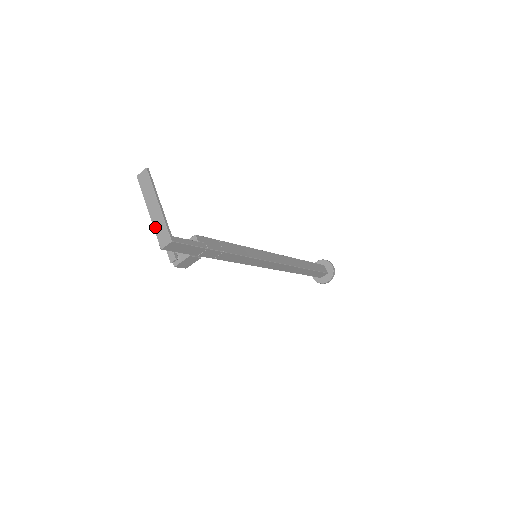
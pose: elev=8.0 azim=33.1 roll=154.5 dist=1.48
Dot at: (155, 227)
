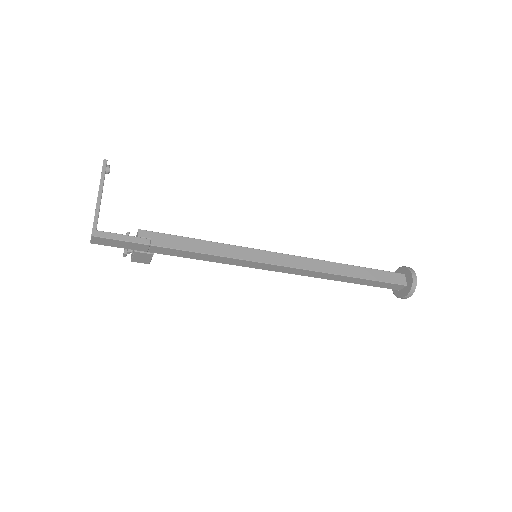
Dot at: occluded
